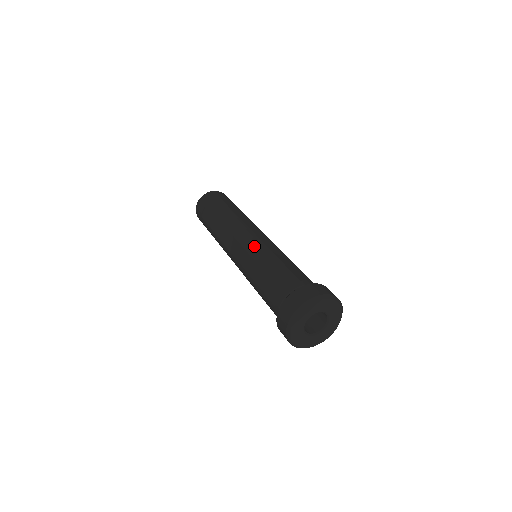
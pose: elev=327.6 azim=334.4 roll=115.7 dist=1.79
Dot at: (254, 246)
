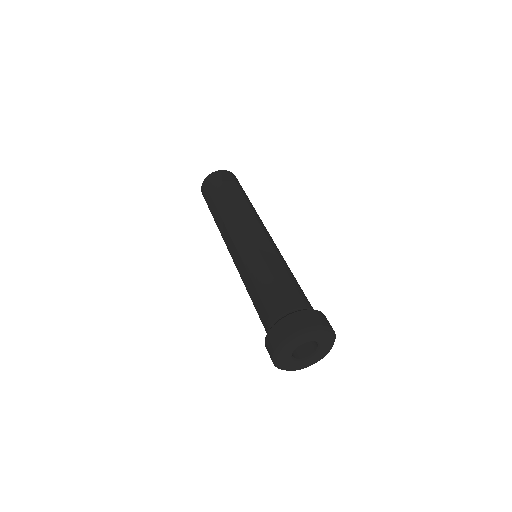
Dot at: (248, 253)
